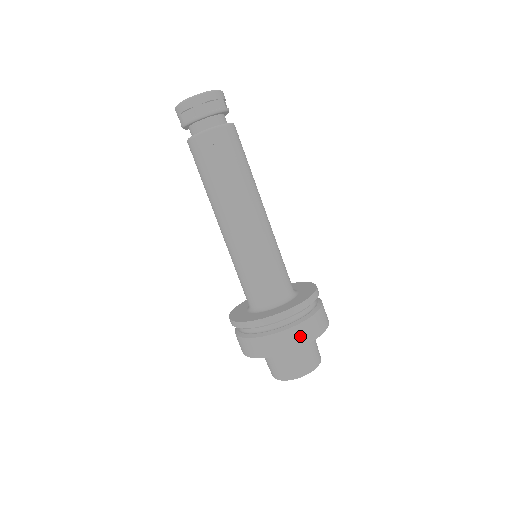
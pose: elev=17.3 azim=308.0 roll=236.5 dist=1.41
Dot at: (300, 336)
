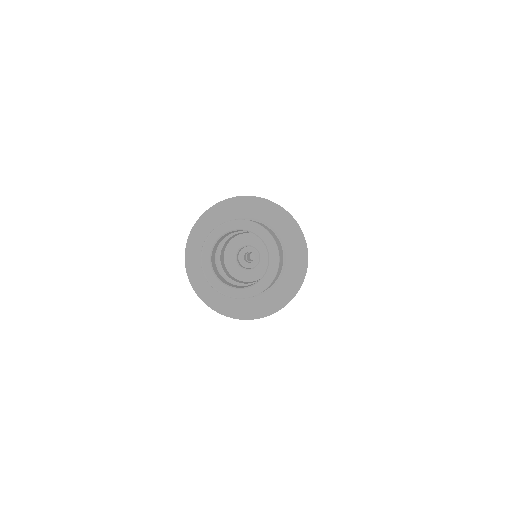
Dot at: occluded
